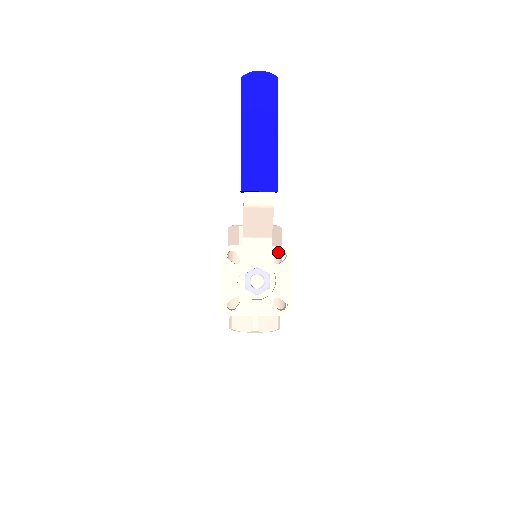
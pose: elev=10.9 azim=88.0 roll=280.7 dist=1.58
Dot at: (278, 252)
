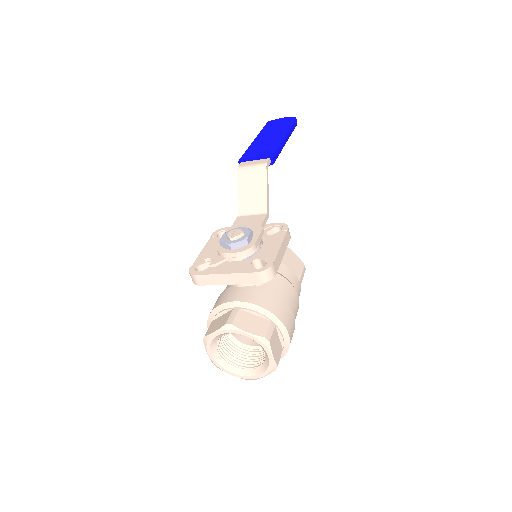
Dot at: (289, 269)
